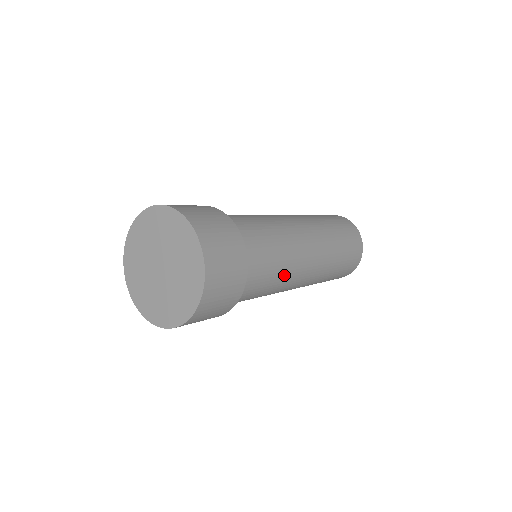
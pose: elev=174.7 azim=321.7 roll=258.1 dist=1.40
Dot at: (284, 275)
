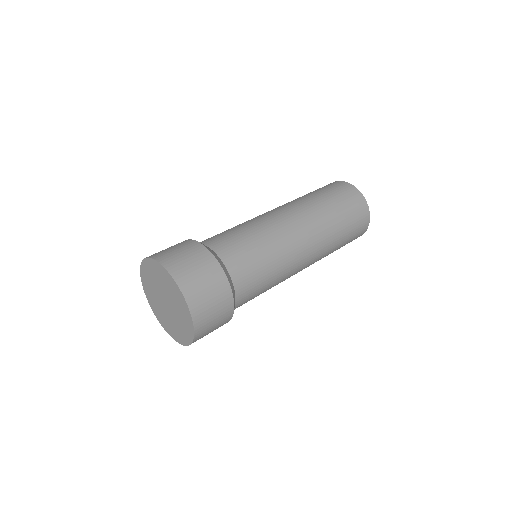
Dot at: (277, 276)
